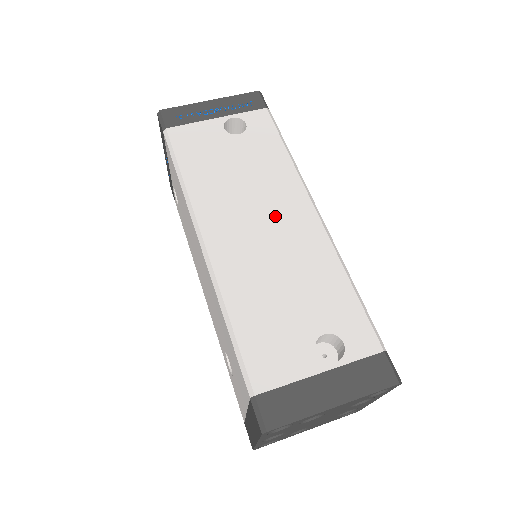
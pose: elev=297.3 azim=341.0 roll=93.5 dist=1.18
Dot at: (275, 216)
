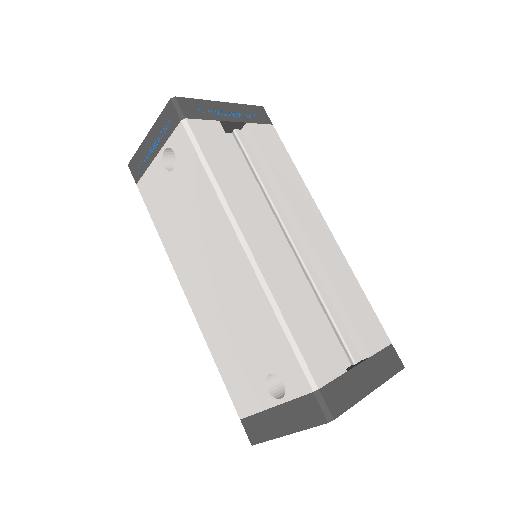
Dot at: (216, 259)
